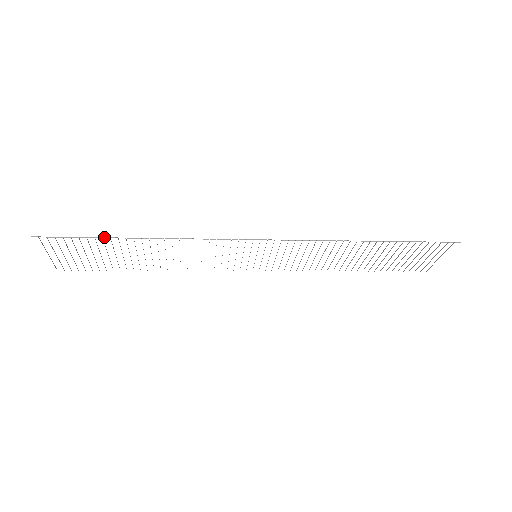
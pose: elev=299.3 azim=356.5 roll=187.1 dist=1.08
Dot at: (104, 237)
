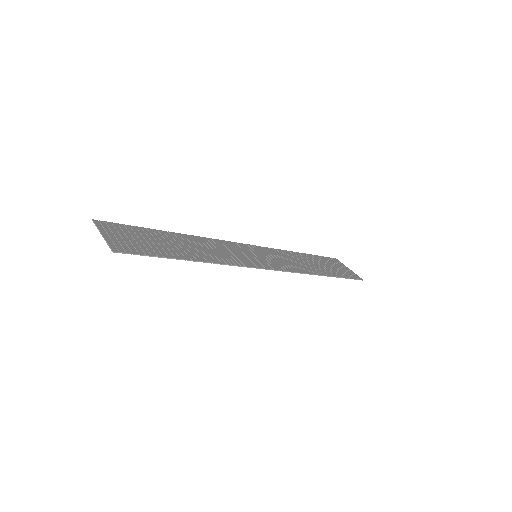
Dot at: (171, 258)
